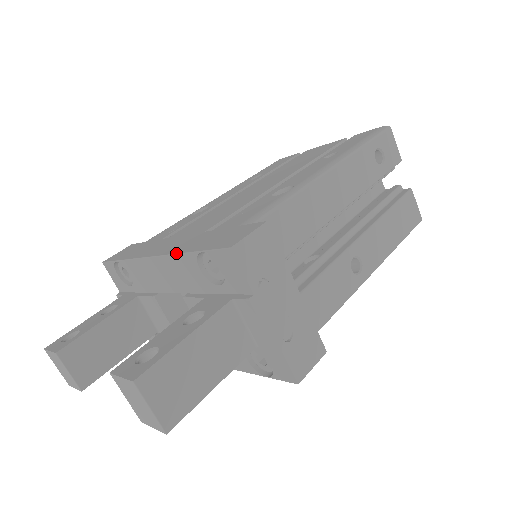
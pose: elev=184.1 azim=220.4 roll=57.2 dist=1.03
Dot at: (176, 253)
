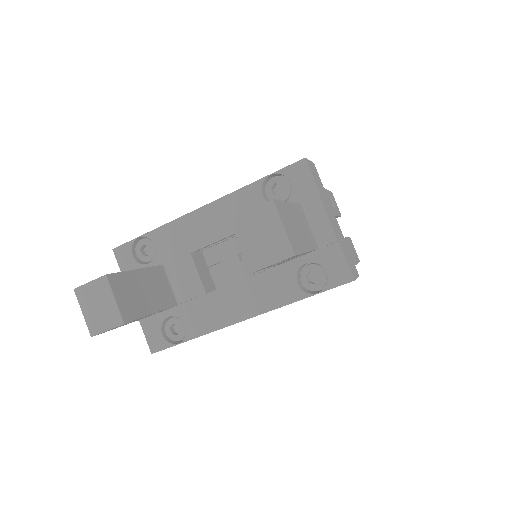
Dot at: (236, 190)
